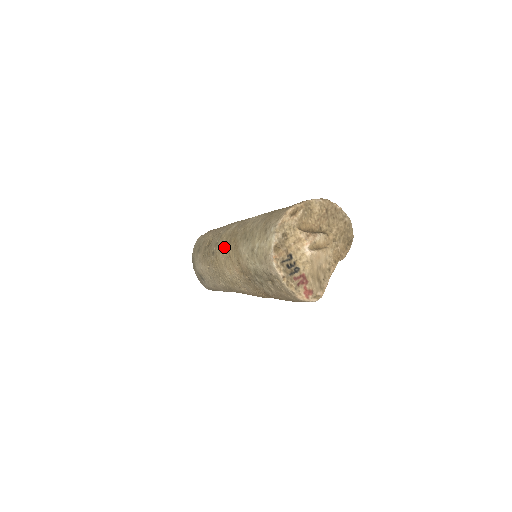
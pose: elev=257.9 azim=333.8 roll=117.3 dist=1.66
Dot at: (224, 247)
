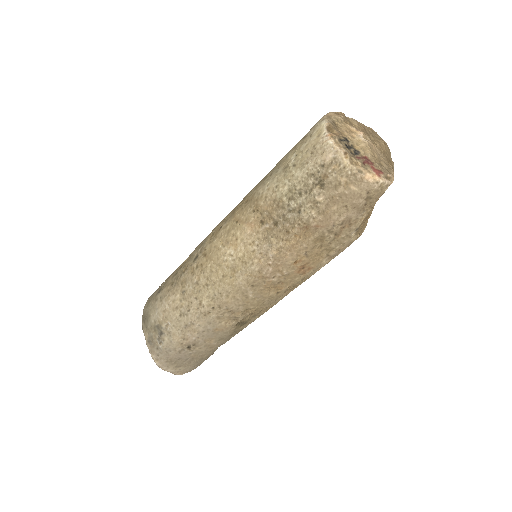
Dot at: (222, 226)
